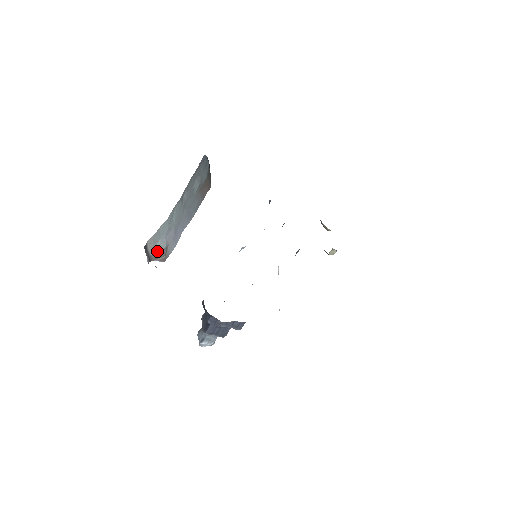
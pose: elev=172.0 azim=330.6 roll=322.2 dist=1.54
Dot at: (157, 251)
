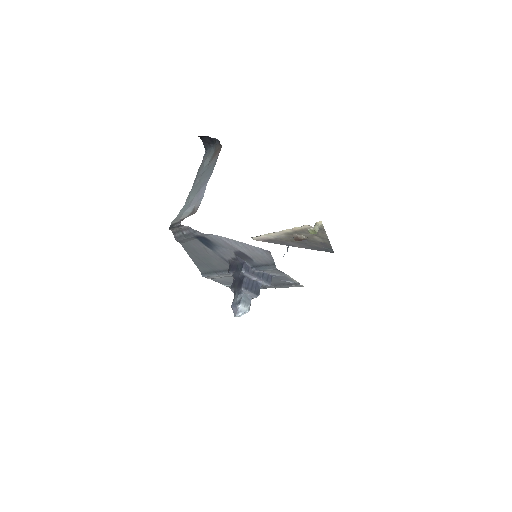
Dot at: (184, 217)
